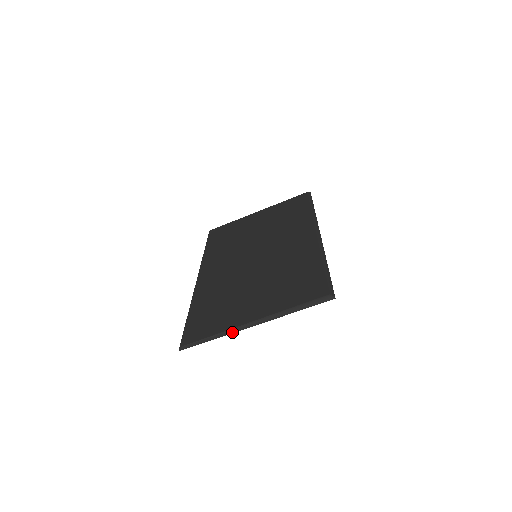
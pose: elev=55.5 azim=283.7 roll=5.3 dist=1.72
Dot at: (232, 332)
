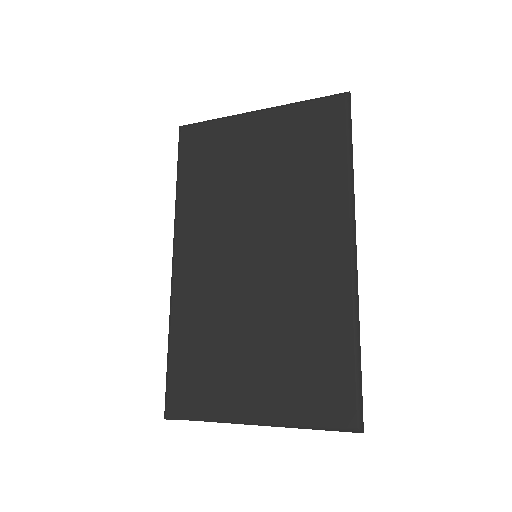
Dot at: occluded
